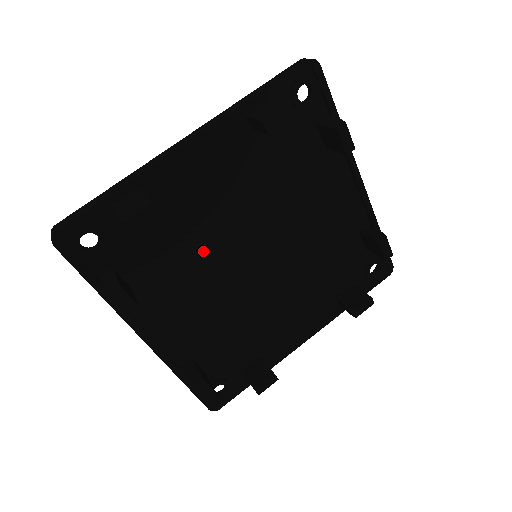
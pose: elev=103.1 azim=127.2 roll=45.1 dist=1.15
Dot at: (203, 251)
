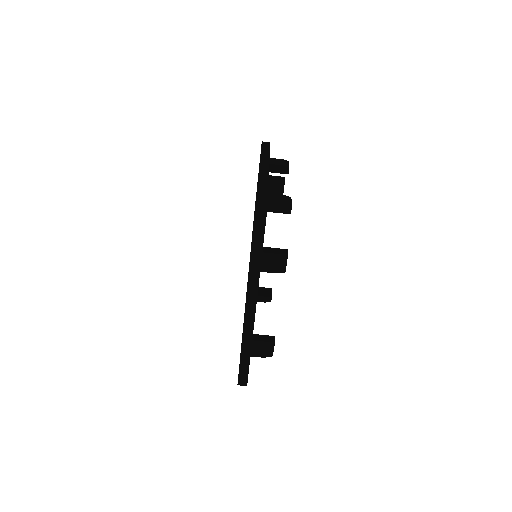
Dot at: occluded
